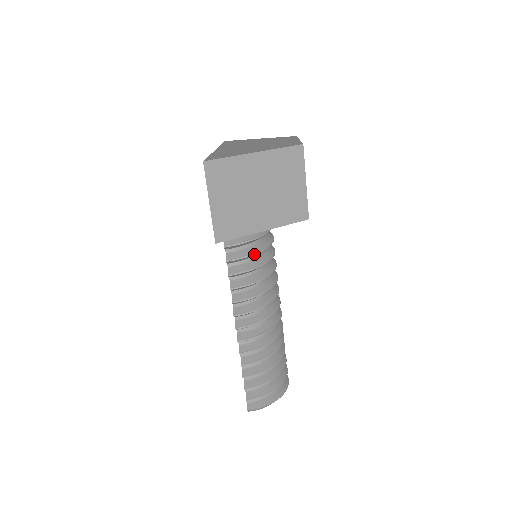
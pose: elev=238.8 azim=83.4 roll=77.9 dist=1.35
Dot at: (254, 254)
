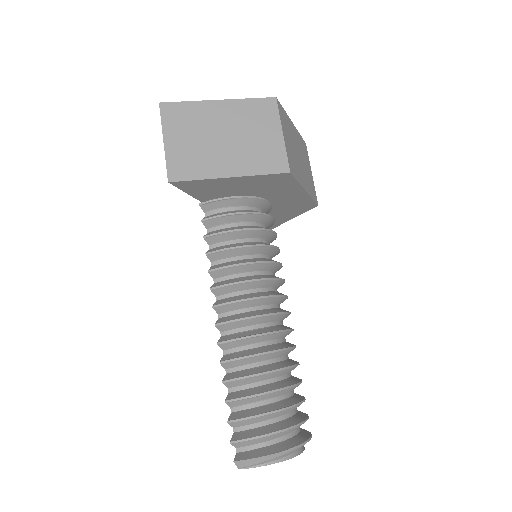
Dot at: (237, 230)
